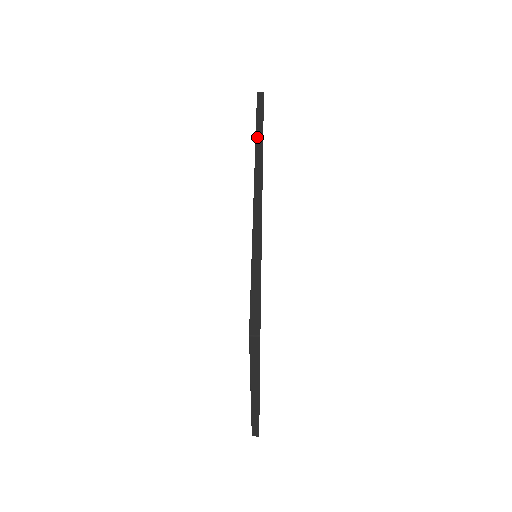
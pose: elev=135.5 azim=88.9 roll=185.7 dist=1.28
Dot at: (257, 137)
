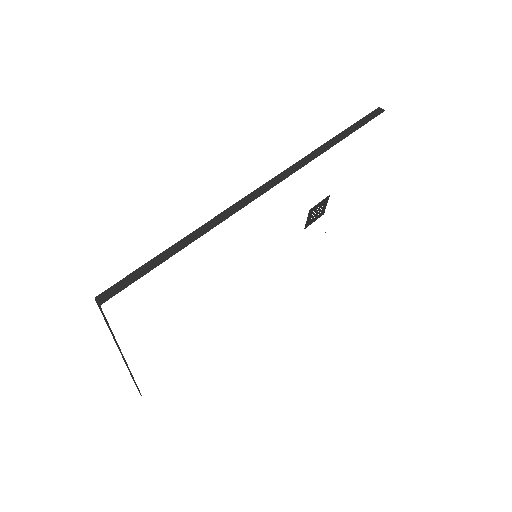
Dot at: (321, 147)
